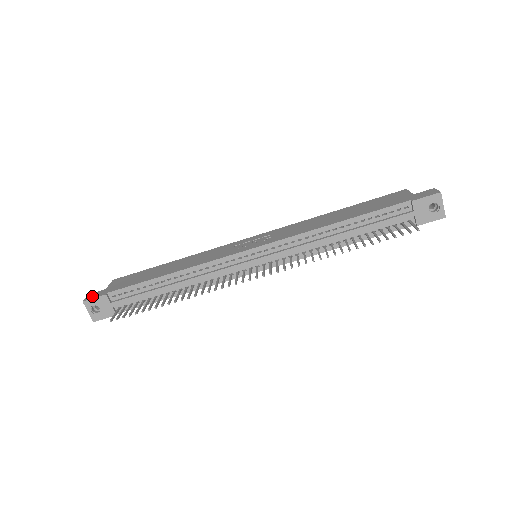
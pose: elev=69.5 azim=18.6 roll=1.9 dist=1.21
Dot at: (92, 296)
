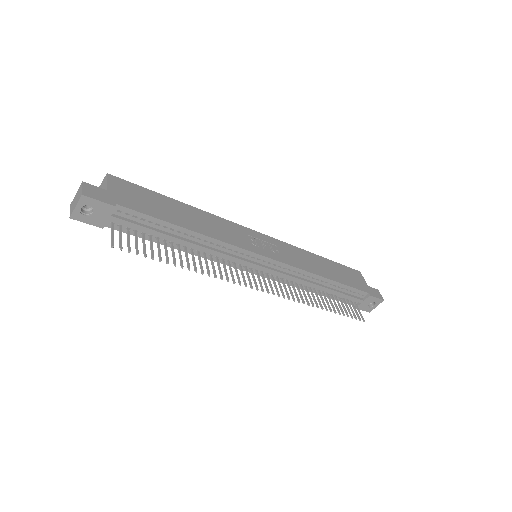
Dot at: (94, 193)
